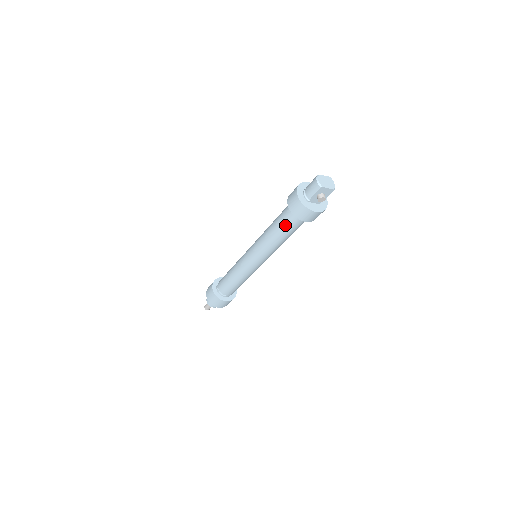
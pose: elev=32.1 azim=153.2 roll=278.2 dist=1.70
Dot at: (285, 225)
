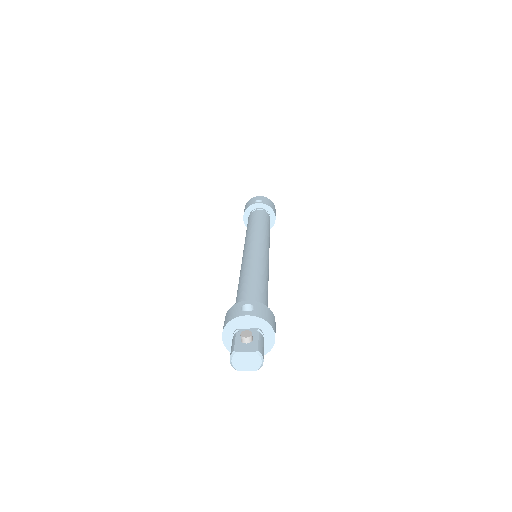
Dot at: occluded
